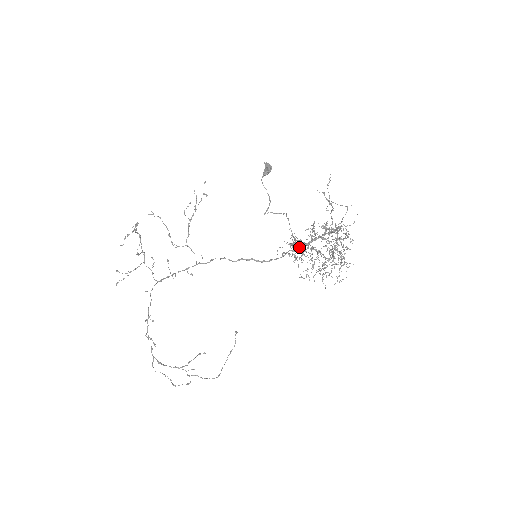
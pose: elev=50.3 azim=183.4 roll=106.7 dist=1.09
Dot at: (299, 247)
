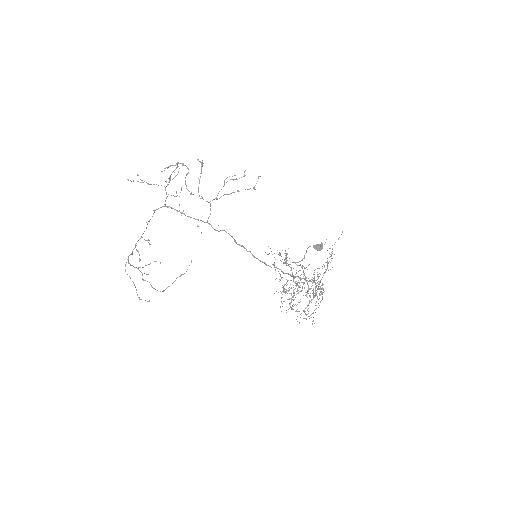
Dot at: (284, 262)
